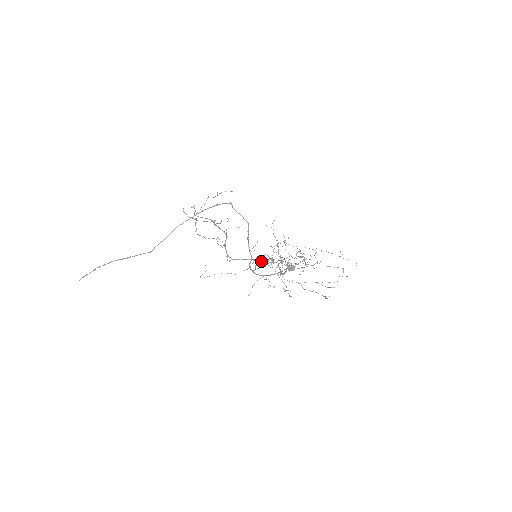
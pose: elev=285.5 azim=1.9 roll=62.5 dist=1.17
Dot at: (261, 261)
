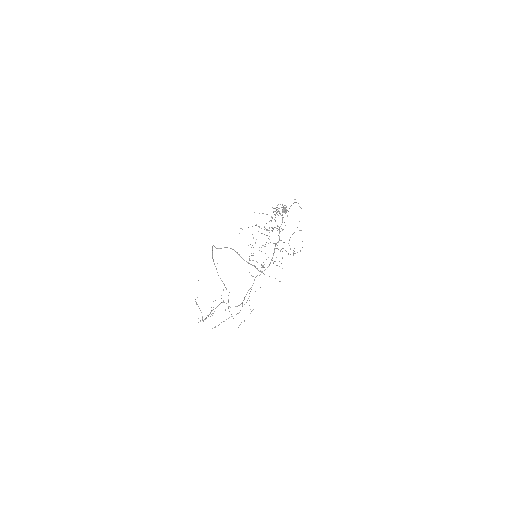
Dot at: occluded
